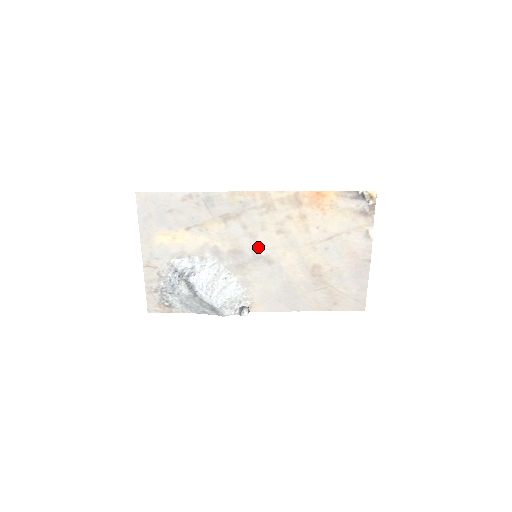
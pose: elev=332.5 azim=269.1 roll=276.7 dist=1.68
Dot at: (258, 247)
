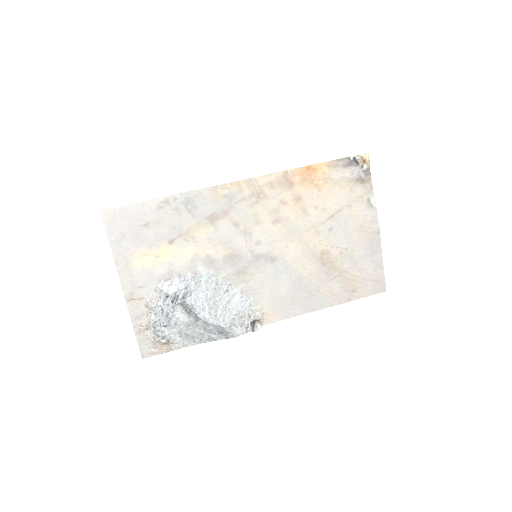
Dot at: (256, 245)
